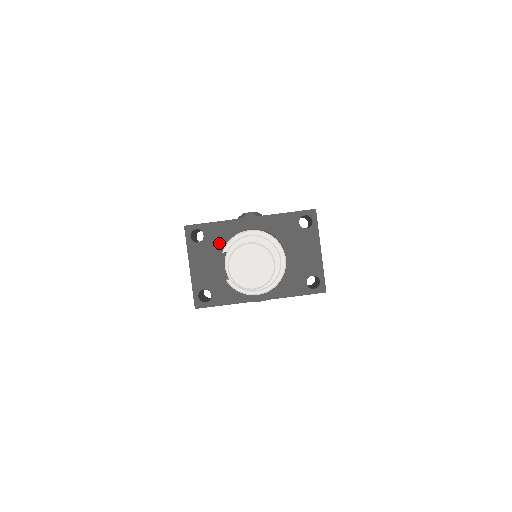
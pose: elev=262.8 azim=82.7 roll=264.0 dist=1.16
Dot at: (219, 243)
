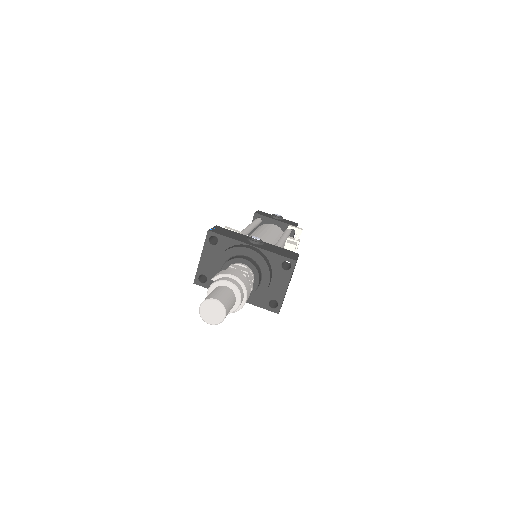
Dot at: (223, 255)
